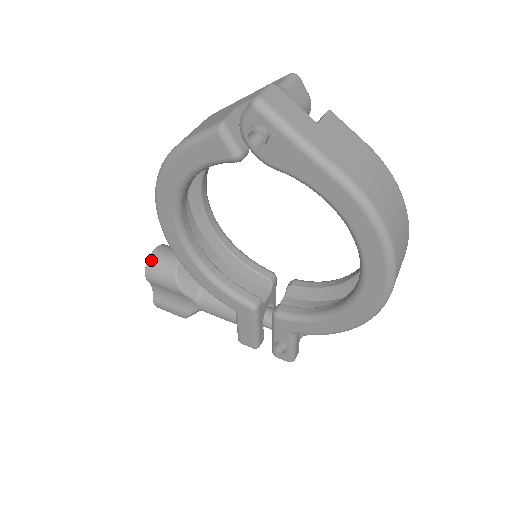
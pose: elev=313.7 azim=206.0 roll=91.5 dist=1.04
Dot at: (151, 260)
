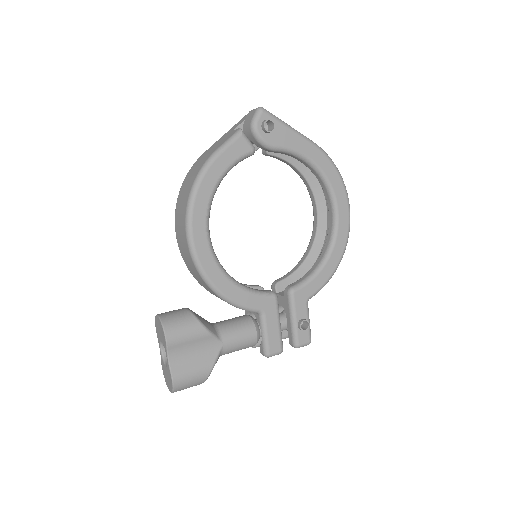
Dot at: (165, 320)
